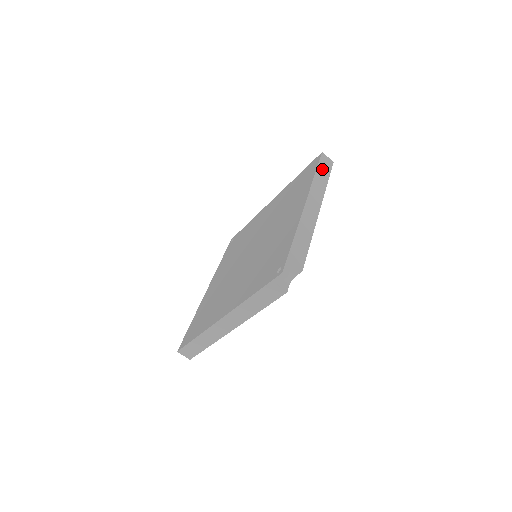
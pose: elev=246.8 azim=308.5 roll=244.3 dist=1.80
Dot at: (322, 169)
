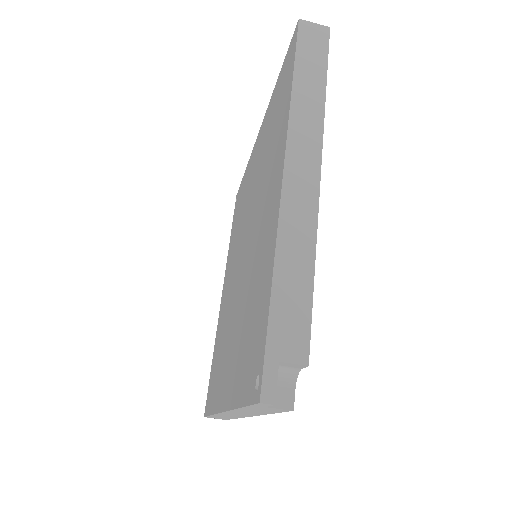
Dot at: (306, 62)
